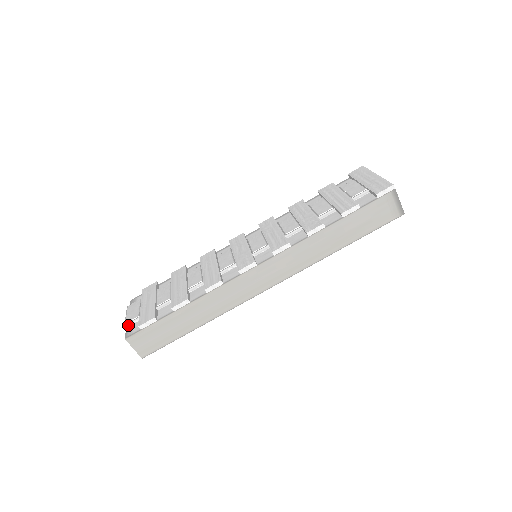
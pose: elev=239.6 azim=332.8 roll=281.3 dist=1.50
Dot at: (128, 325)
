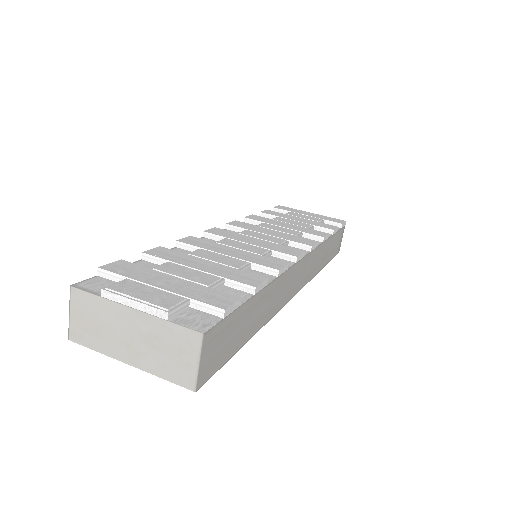
Dot at: (172, 314)
